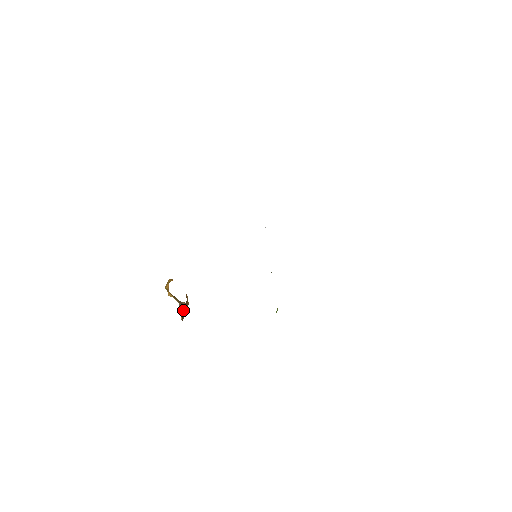
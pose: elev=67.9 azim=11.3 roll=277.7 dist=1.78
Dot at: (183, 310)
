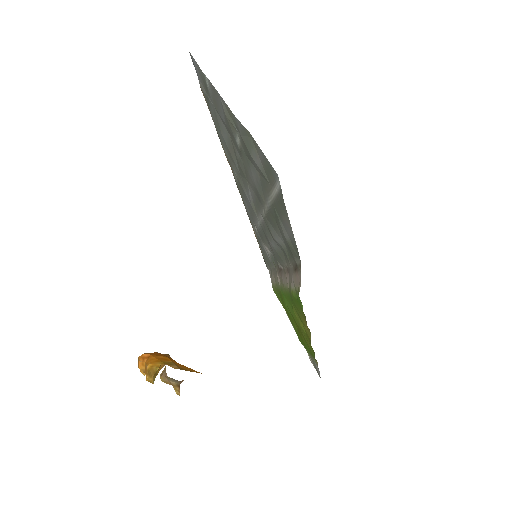
Dot at: (177, 383)
